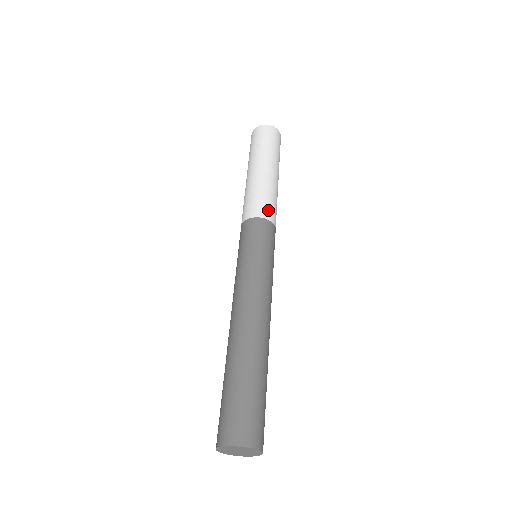
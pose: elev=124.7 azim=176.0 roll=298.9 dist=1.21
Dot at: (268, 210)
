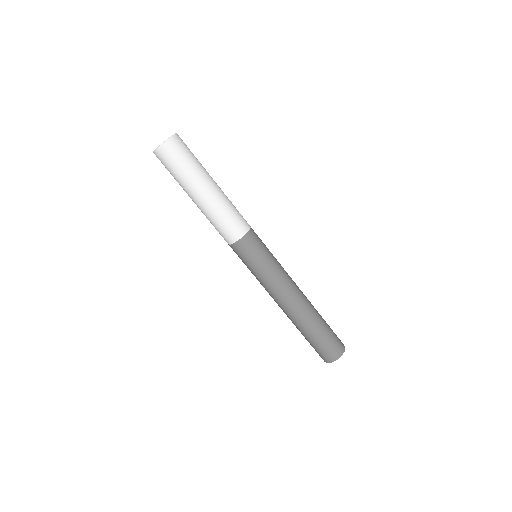
Dot at: (232, 233)
